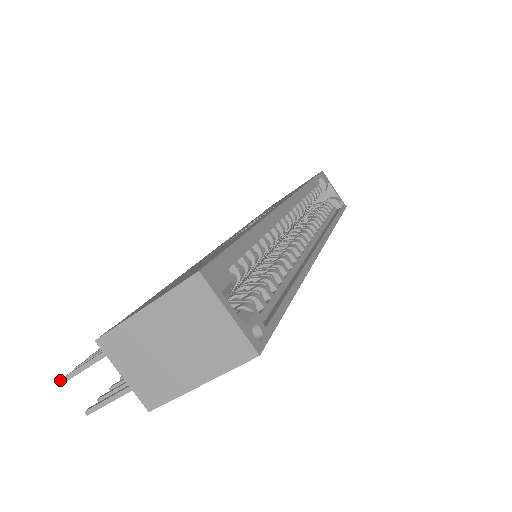
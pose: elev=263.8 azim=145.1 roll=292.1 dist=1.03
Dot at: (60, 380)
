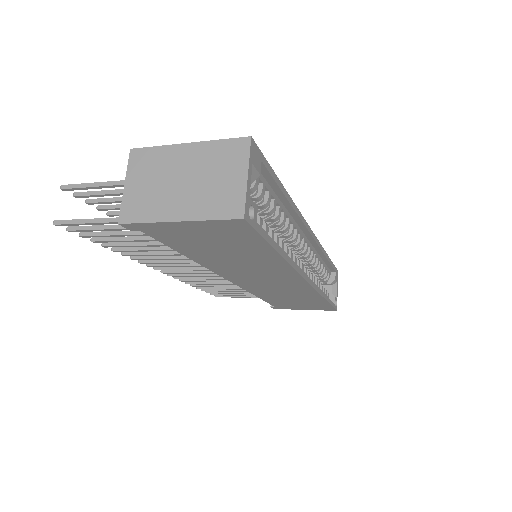
Dot at: (61, 185)
